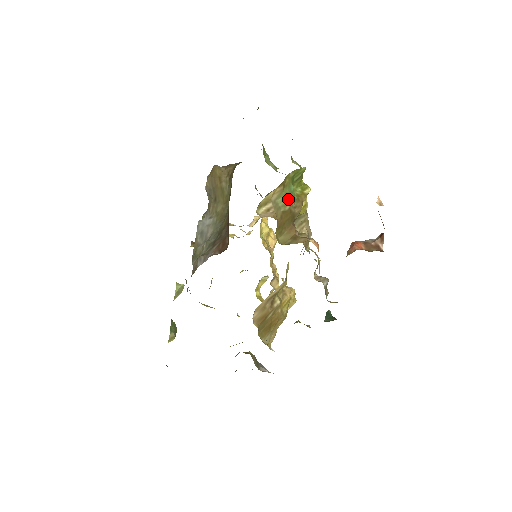
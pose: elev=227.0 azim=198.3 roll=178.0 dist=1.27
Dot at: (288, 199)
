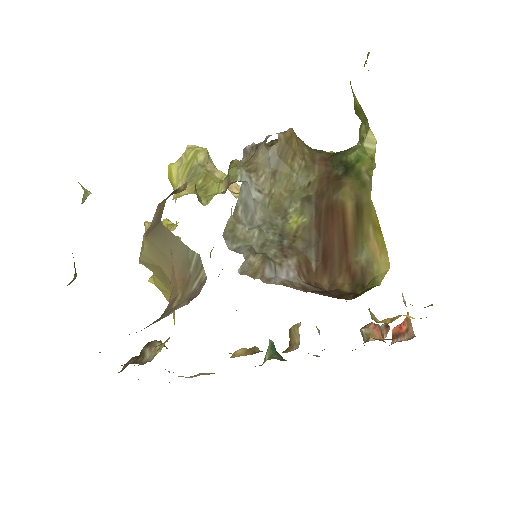
Dot at: occluded
